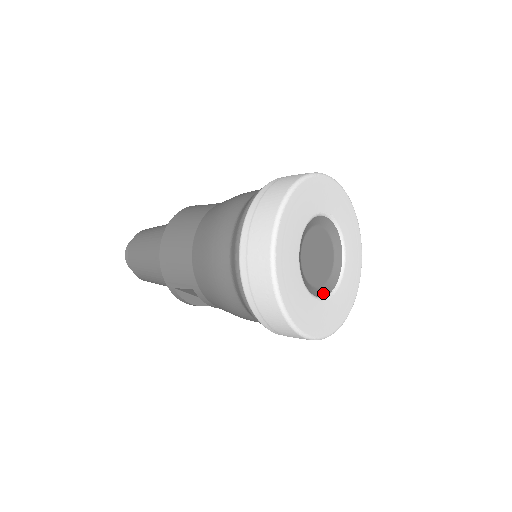
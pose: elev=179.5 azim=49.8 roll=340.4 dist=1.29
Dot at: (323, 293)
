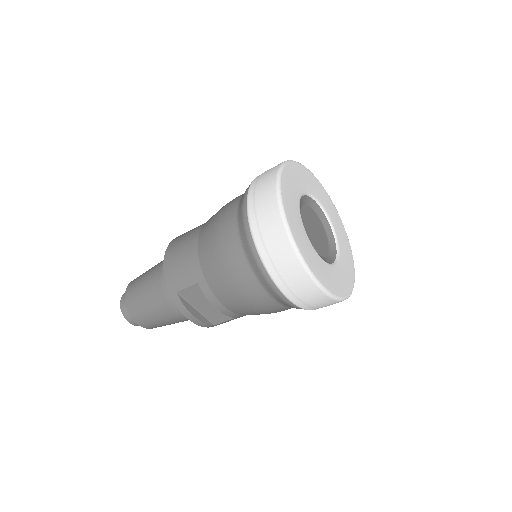
Dot at: (324, 260)
